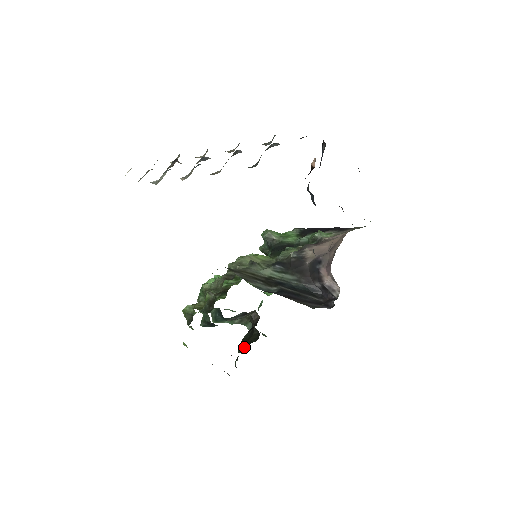
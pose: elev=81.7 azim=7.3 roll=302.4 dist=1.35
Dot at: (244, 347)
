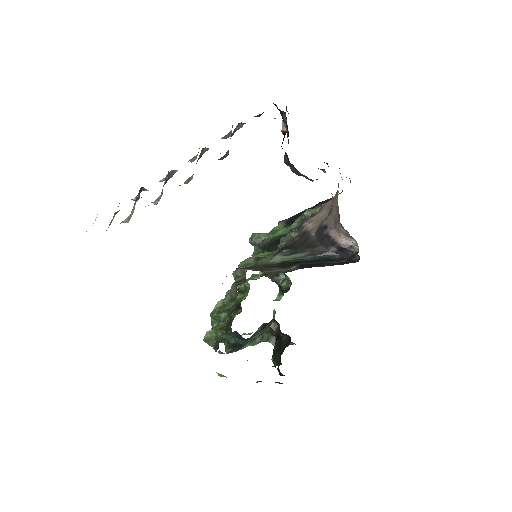
Dot at: (279, 358)
